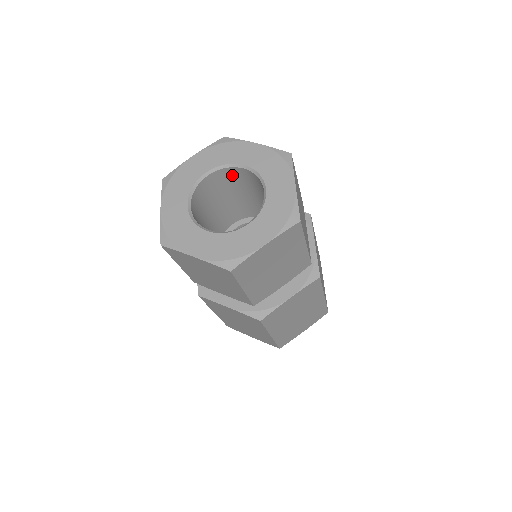
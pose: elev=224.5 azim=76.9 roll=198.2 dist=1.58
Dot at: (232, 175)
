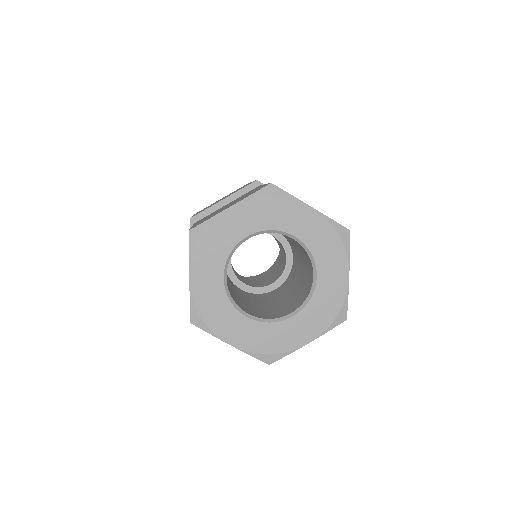
Dot at: occluded
